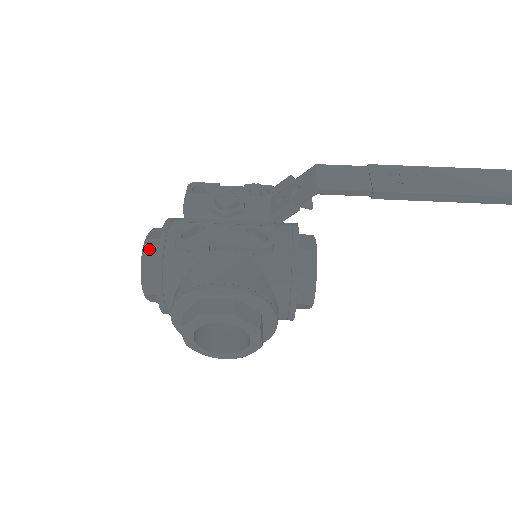
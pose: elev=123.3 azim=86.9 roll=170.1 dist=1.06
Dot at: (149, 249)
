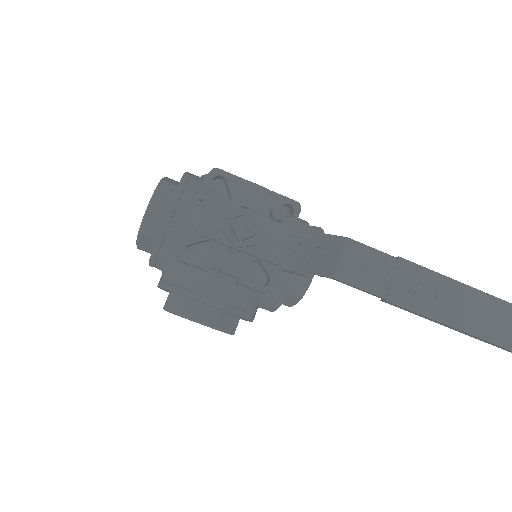
Dot at: (151, 217)
